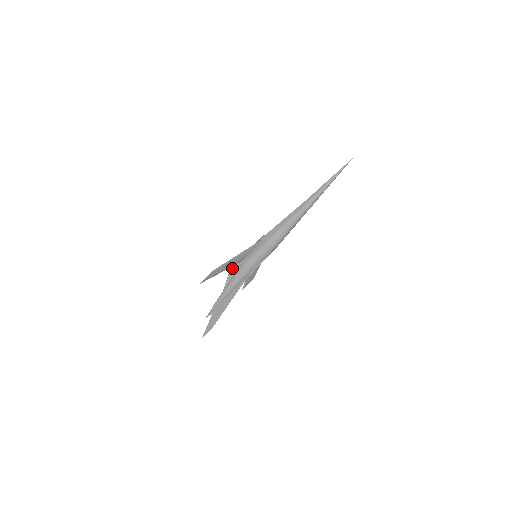
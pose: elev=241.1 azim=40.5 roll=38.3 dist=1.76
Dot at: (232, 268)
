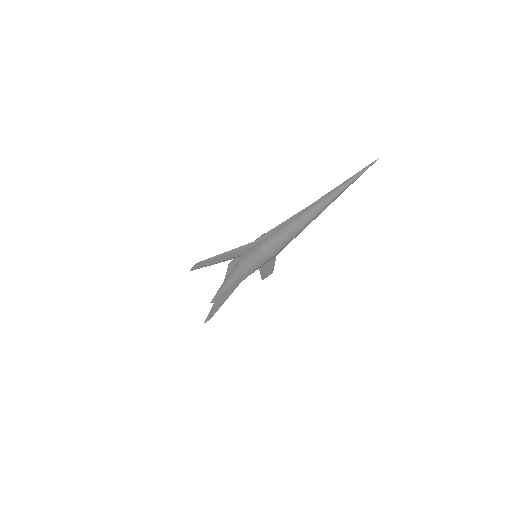
Dot at: (231, 261)
